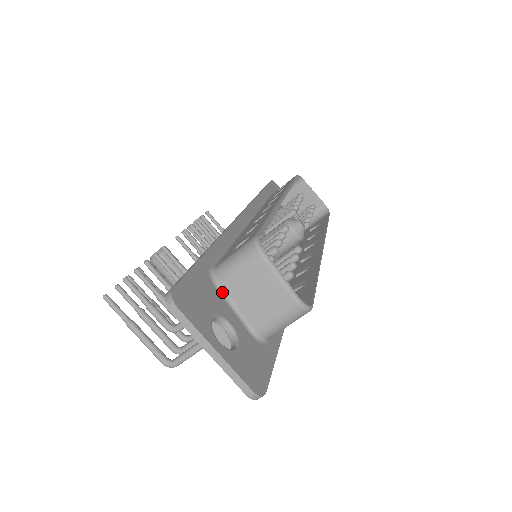
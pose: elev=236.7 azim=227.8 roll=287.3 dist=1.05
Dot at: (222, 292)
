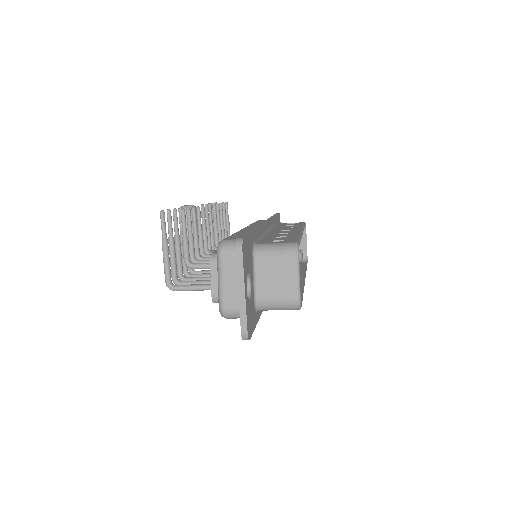
Dot at: (254, 262)
